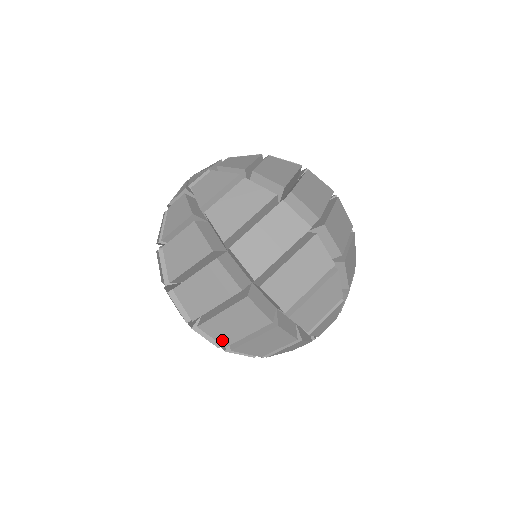
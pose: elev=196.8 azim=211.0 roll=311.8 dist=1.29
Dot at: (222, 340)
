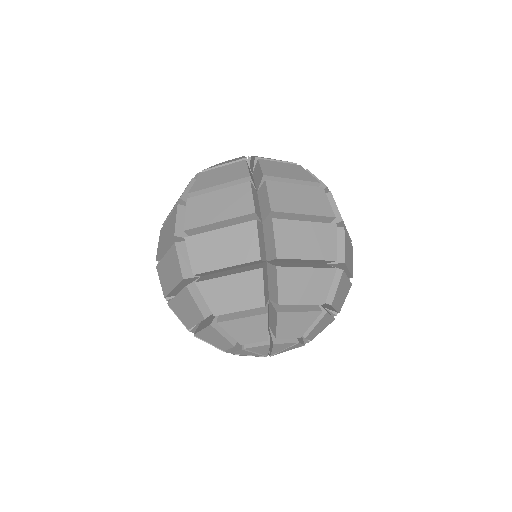
Dot at: (164, 288)
